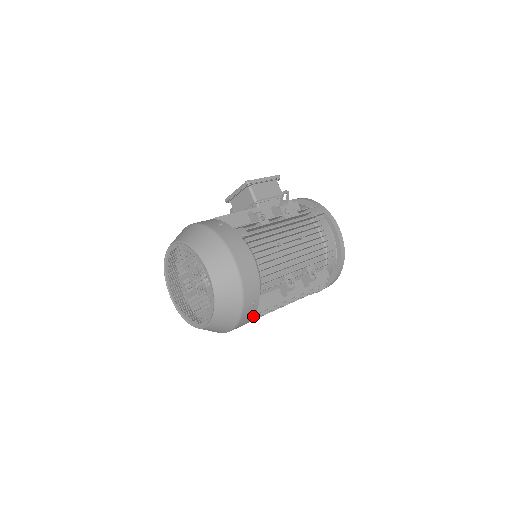
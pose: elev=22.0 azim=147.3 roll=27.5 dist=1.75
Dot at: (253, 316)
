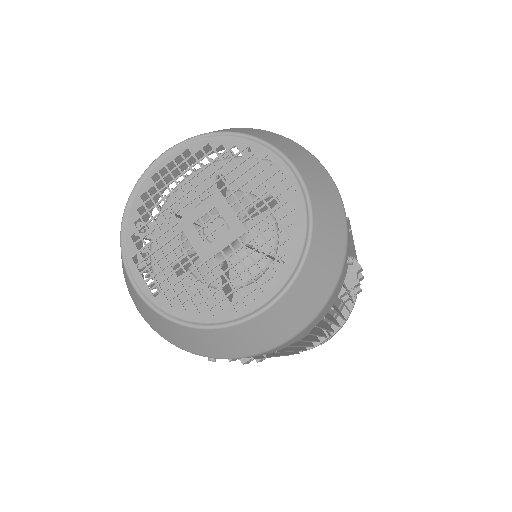
Dot at: (332, 303)
